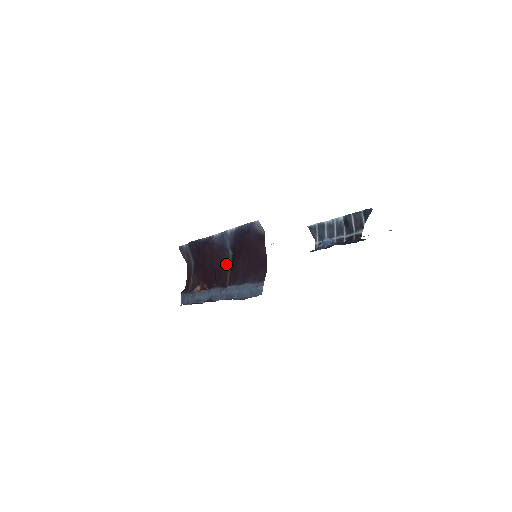
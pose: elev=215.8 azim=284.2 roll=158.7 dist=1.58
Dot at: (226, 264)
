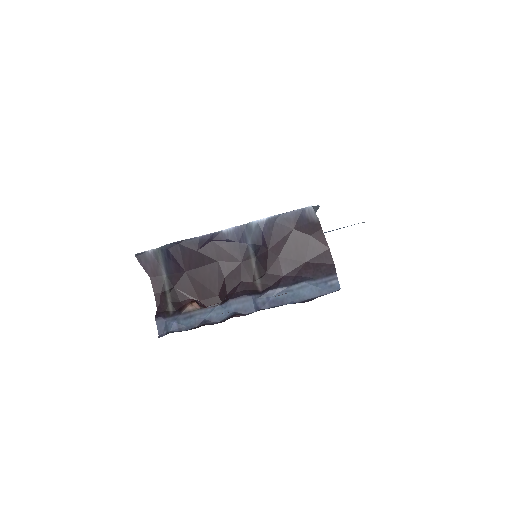
Dot at: (247, 266)
